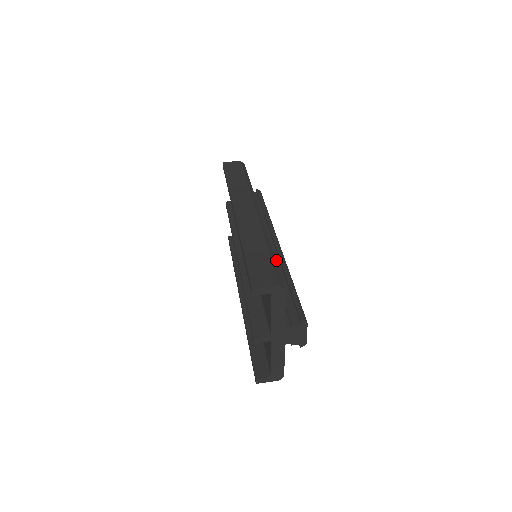
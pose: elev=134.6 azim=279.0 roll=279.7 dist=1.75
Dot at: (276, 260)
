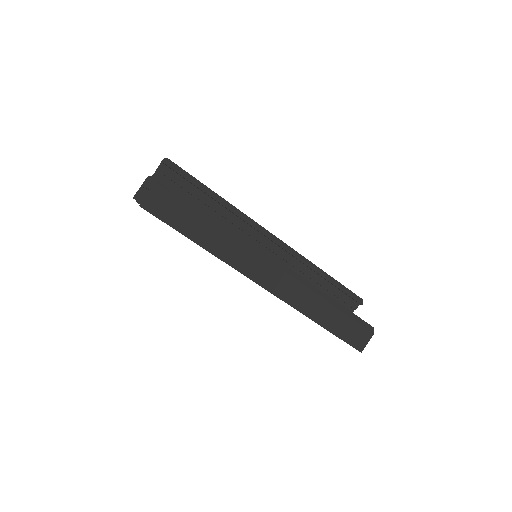
Dot at: (292, 260)
